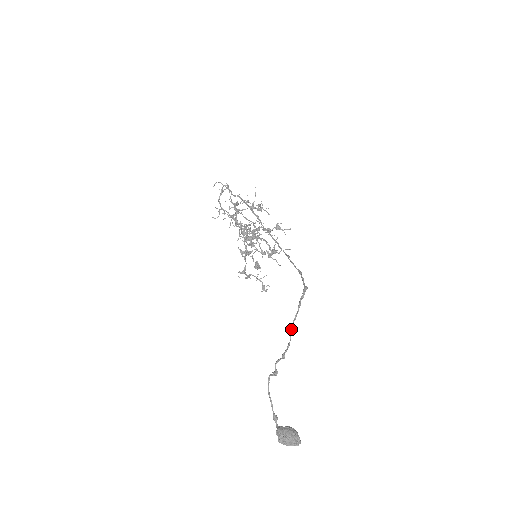
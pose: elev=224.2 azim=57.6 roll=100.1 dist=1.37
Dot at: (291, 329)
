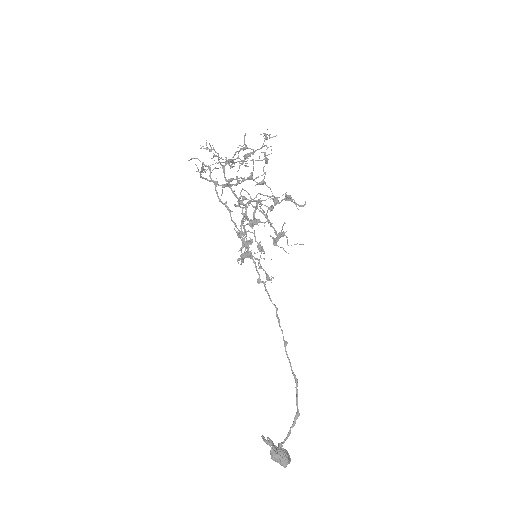
Dot at: (279, 447)
